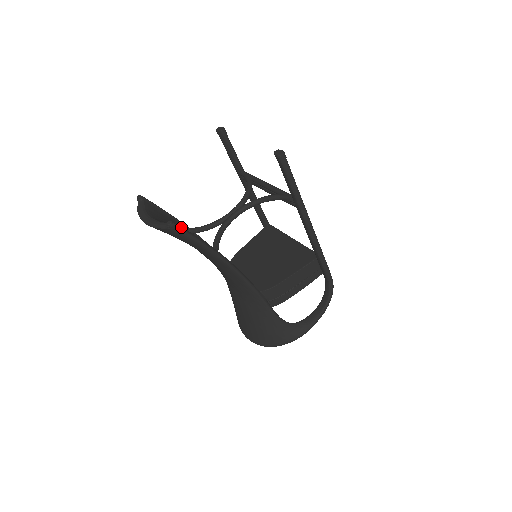
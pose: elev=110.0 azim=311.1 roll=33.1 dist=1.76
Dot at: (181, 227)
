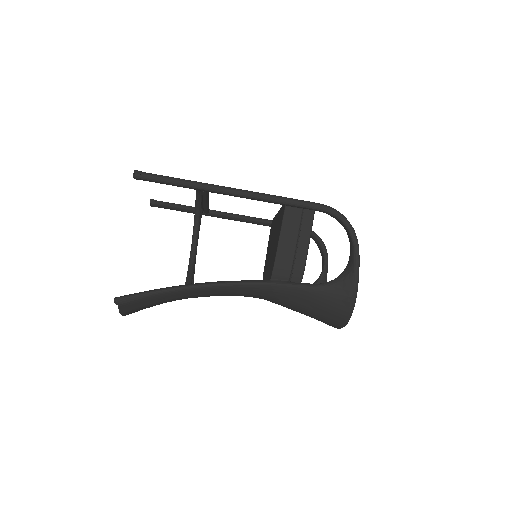
Dot at: (129, 295)
